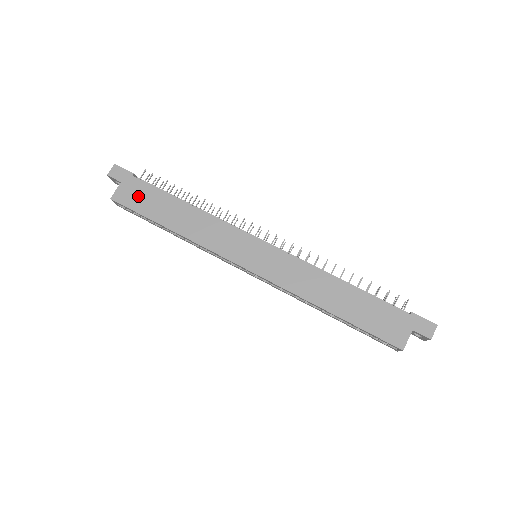
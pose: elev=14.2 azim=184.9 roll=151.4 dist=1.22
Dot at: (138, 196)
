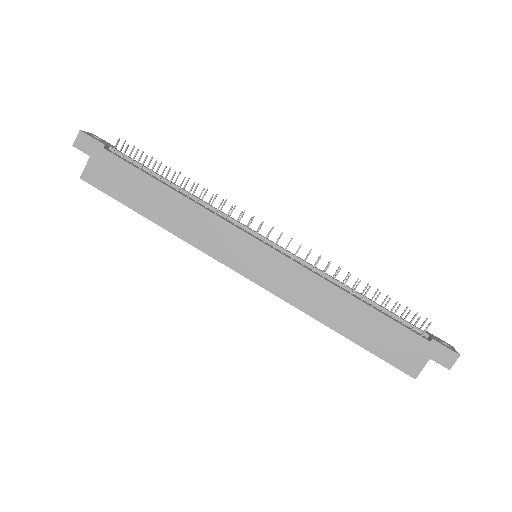
Dot at: (112, 176)
